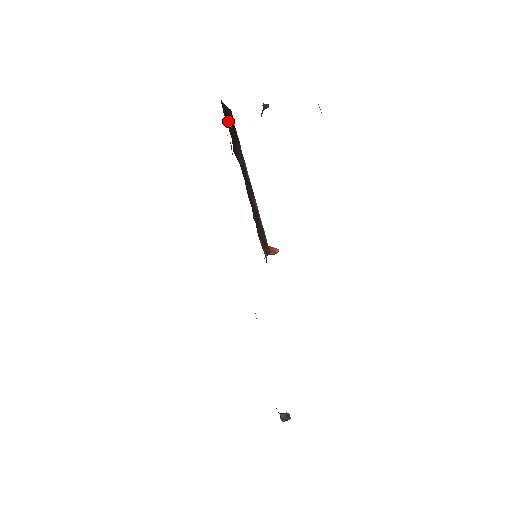
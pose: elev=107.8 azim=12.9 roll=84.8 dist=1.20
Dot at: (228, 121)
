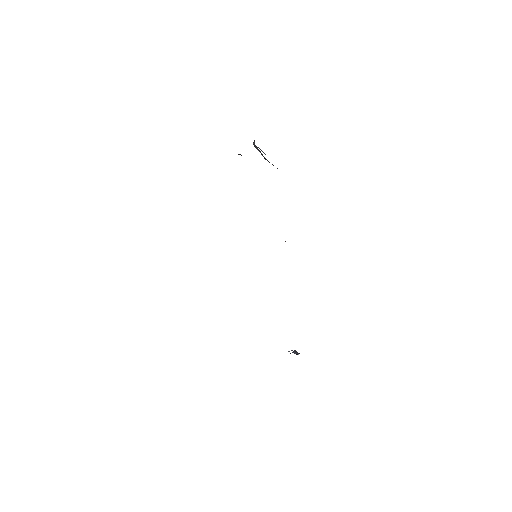
Dot at: occluded
